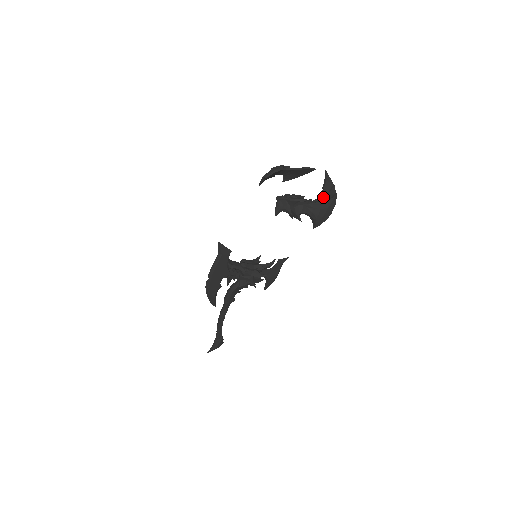
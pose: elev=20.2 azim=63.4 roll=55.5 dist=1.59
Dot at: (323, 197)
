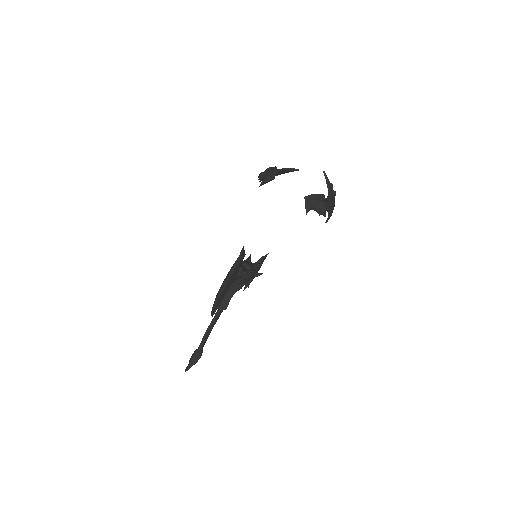
Dot at: (331, 195)
